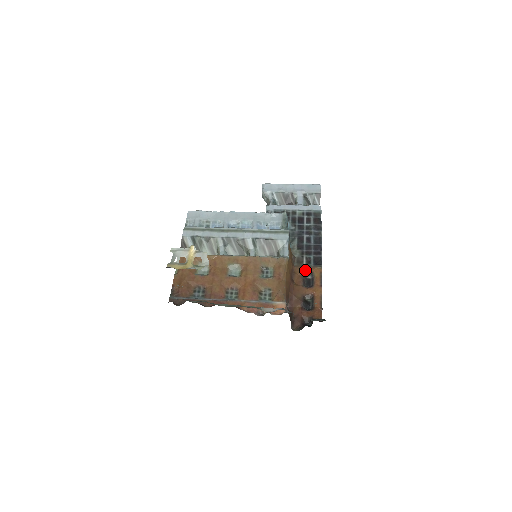
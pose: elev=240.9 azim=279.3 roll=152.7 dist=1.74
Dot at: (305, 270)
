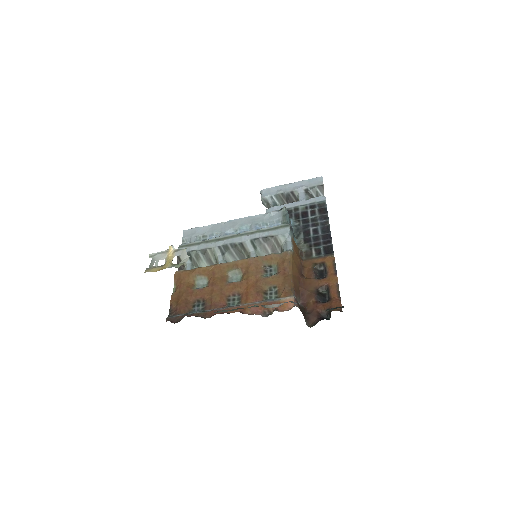
Dot at: (315, 262)
